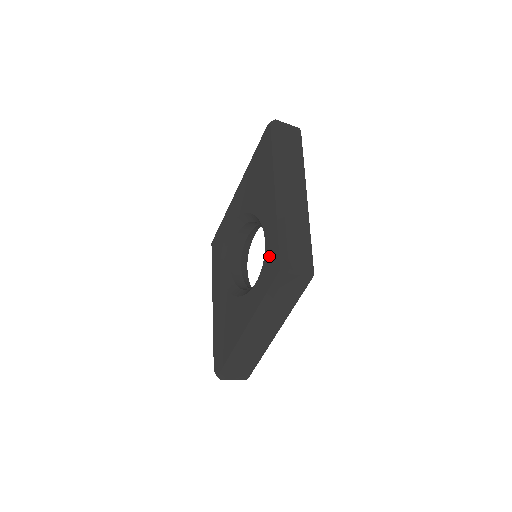
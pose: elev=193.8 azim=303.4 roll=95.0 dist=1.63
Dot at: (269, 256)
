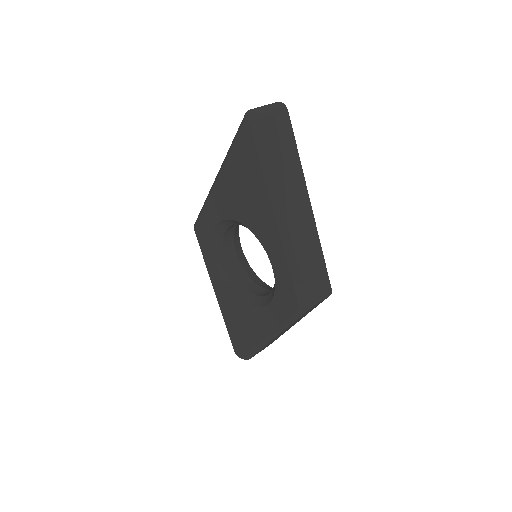
Dot at: (282, 287)
